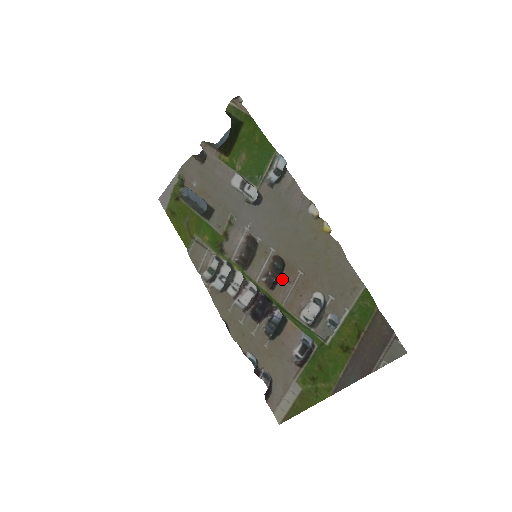
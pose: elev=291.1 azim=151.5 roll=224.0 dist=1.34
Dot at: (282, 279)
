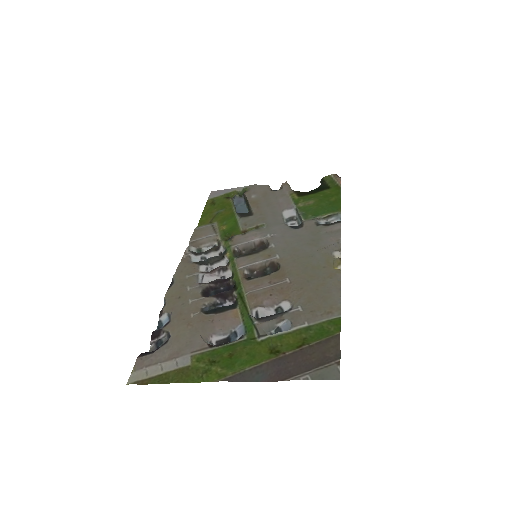
Dot at: (265, 277)
